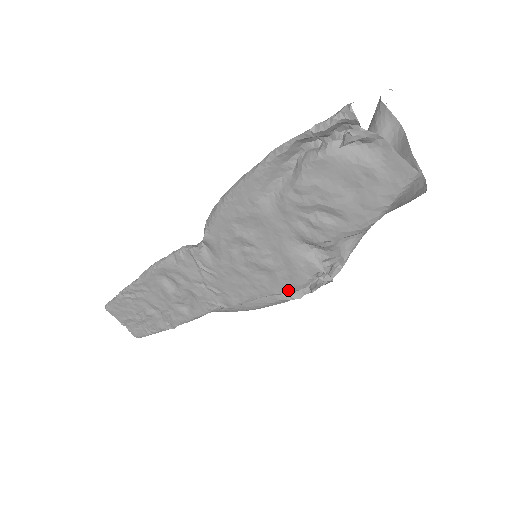
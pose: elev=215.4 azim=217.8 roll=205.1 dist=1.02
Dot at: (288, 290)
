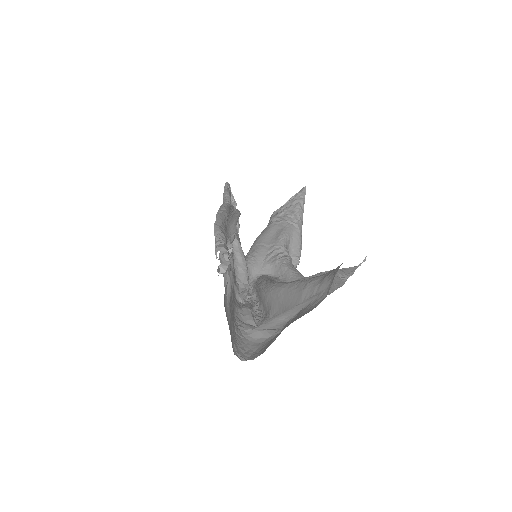
Dot at: occluded
